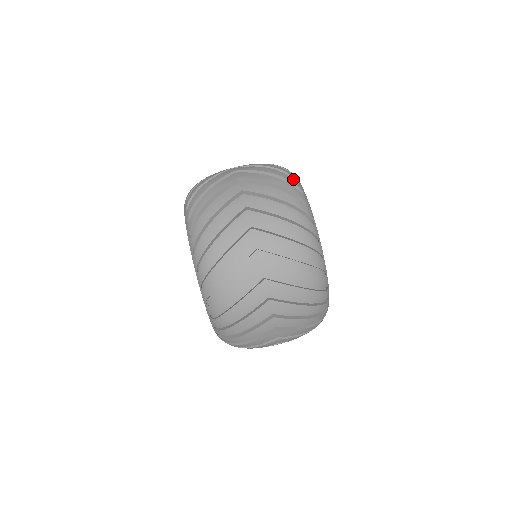
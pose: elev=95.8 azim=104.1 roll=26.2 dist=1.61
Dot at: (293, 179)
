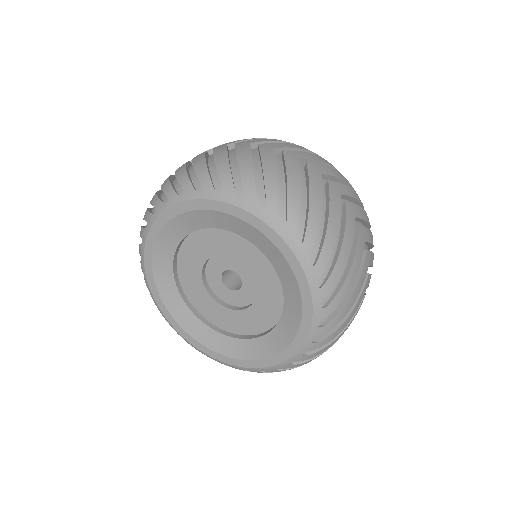
Dot at: occluded
